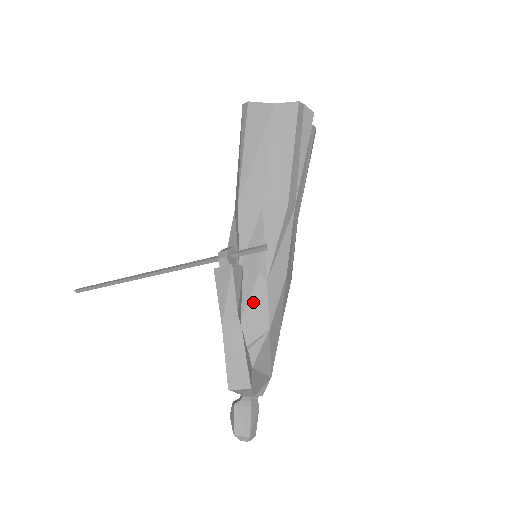
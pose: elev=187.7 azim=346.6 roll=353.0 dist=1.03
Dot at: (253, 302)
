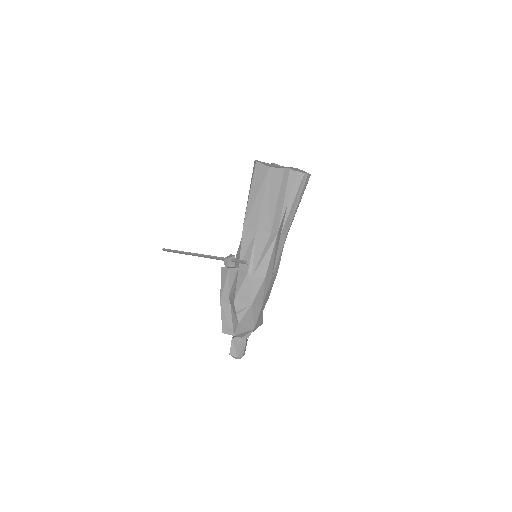
Dot at: (243, 288)
